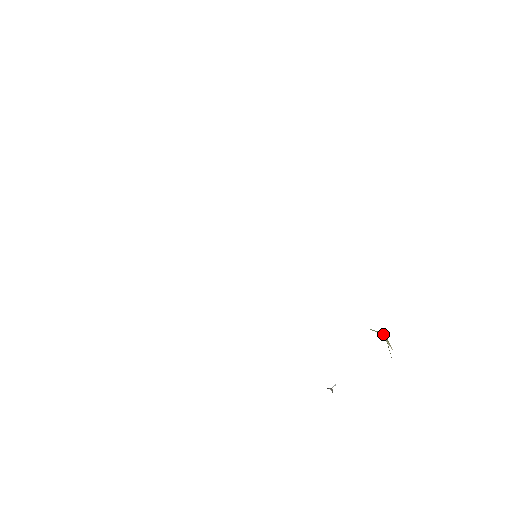
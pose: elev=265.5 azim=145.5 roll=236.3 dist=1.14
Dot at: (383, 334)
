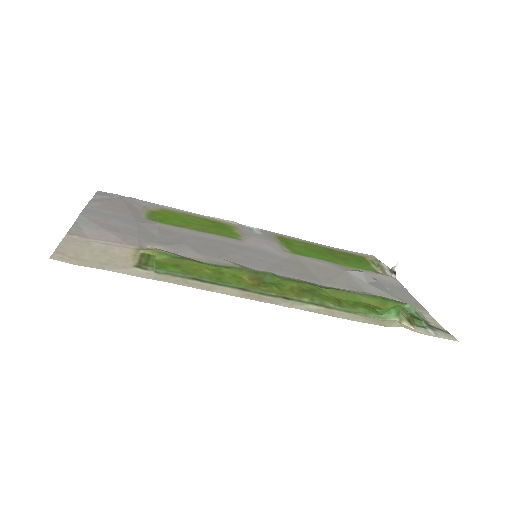
Dot at: (398, 316)
